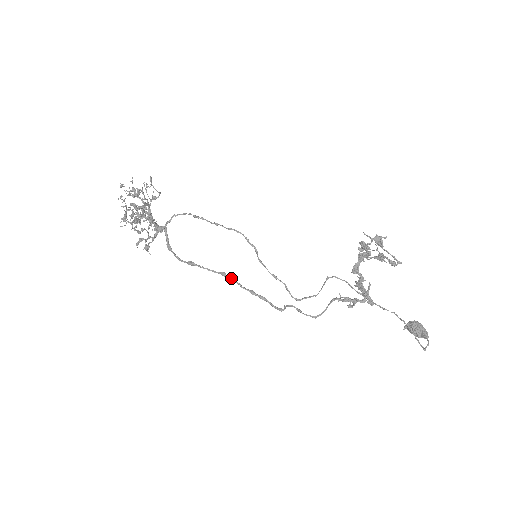
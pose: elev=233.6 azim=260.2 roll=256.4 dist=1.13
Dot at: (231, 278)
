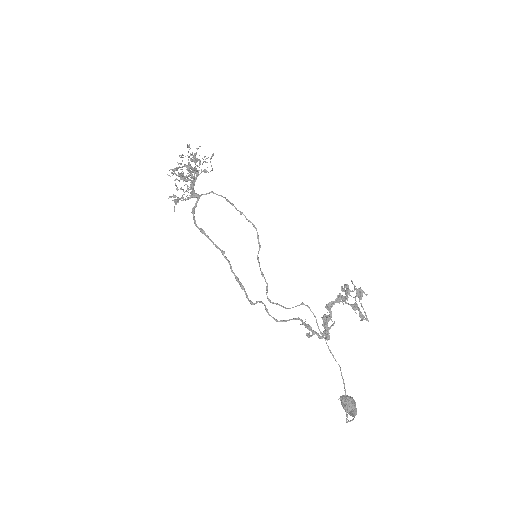
Dot at: occluded
